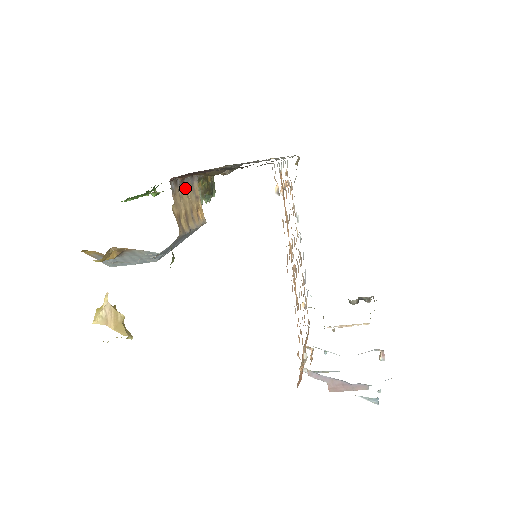
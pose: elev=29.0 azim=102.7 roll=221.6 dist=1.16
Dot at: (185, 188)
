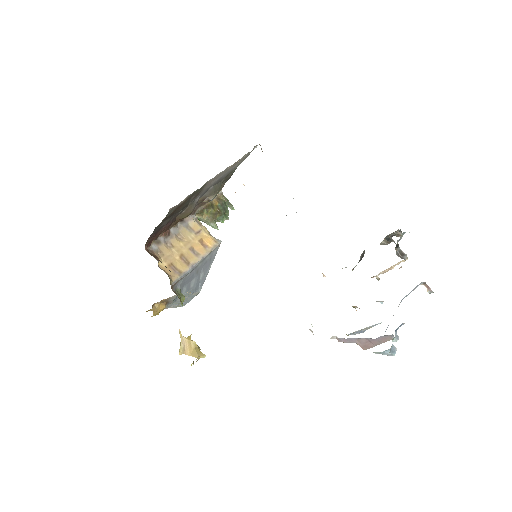
Dot at: (177, 236)
